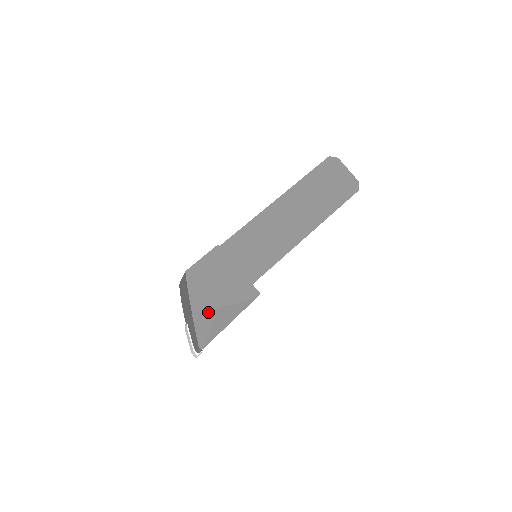
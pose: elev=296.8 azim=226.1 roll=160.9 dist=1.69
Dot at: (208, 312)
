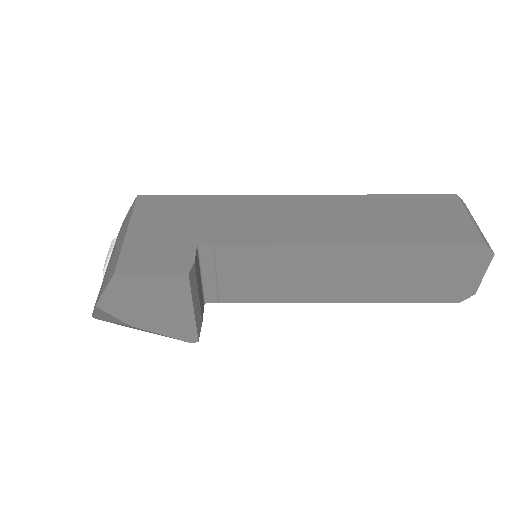
Dot at: (117, 319)
